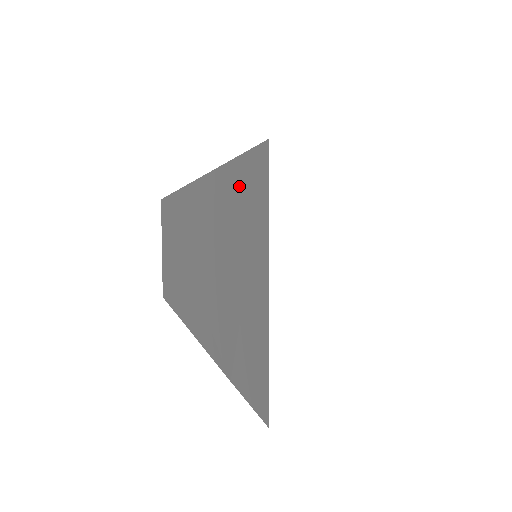
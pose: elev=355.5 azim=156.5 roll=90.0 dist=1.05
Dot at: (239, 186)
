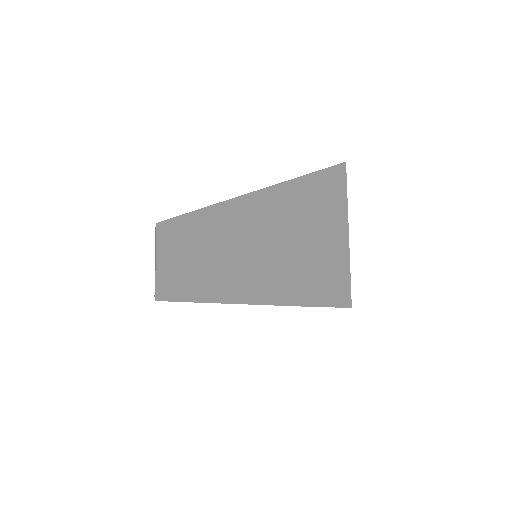
Dot at: (310, 189)
